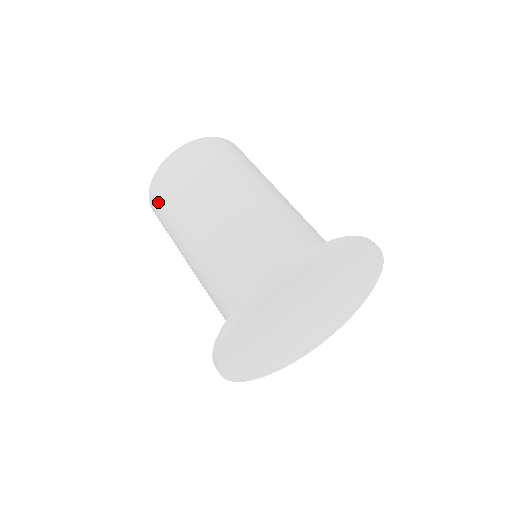
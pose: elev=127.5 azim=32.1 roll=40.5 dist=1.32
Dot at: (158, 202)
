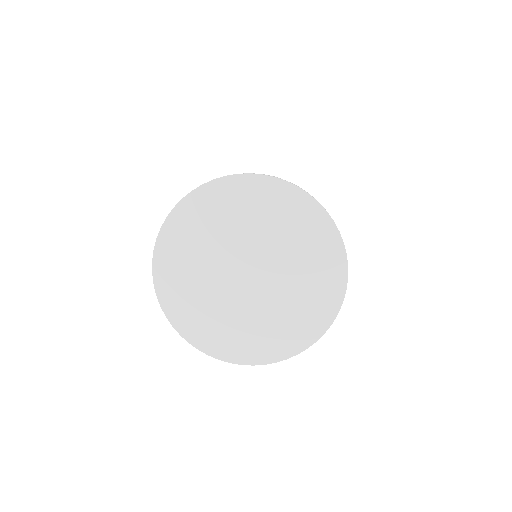
Dot at: occluded
